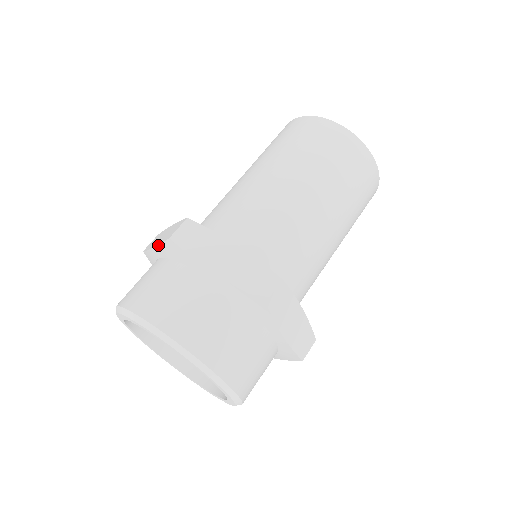
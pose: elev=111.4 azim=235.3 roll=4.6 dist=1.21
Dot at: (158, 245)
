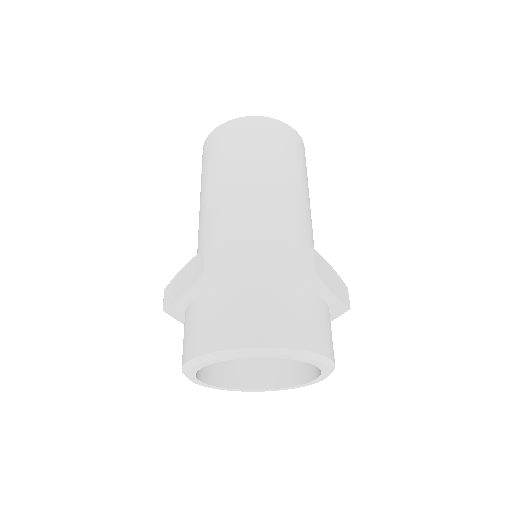
Dot at: (189, 288)
